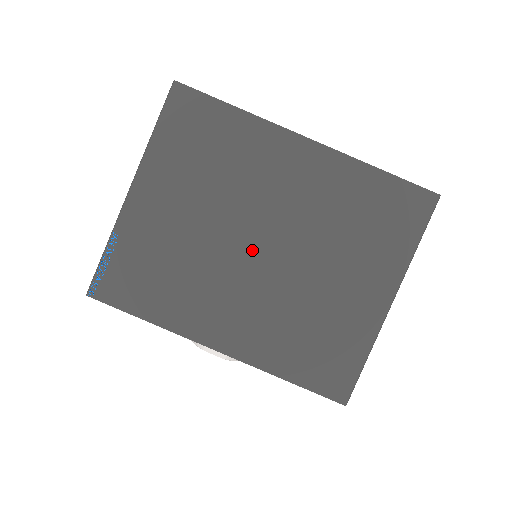
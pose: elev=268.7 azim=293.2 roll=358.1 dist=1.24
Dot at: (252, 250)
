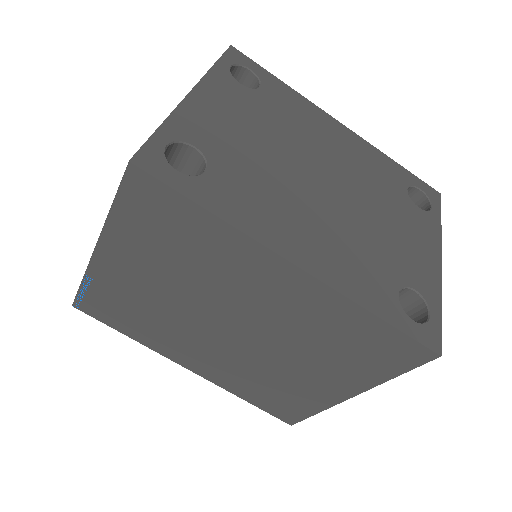
Dot at: (222, 328)
